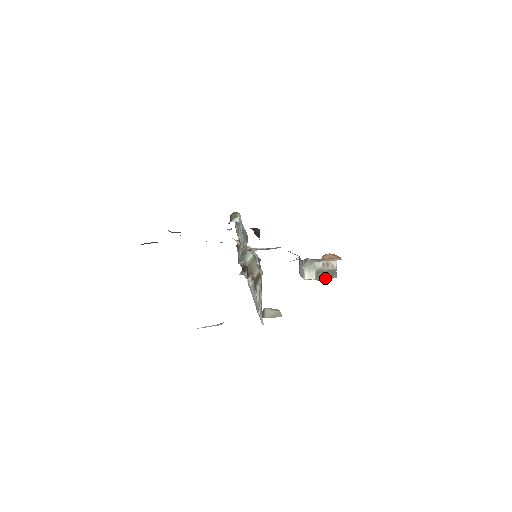
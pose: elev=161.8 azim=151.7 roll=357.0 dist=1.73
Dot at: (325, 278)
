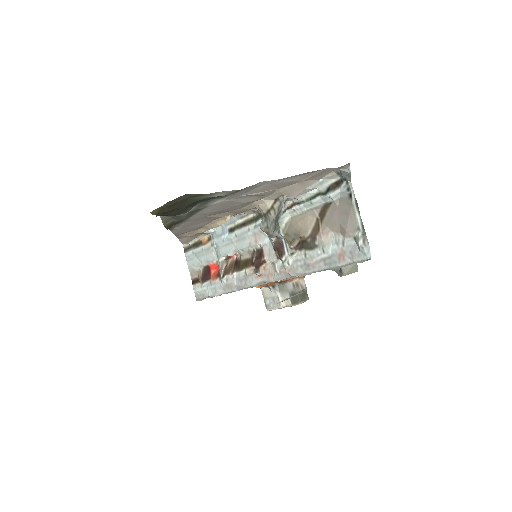
Dot at: (300, 301)
